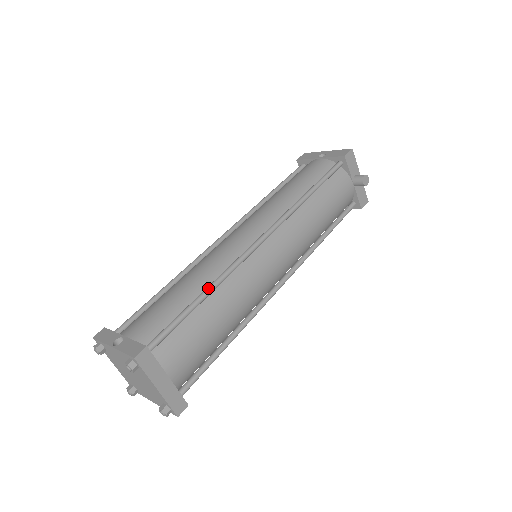
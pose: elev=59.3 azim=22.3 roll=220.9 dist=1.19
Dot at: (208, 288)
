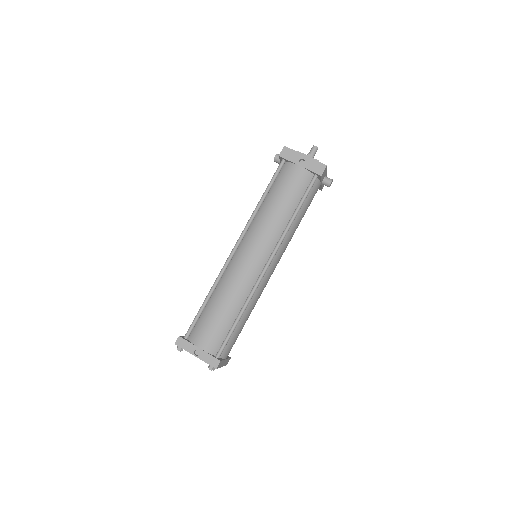
Dot at: (242, 312)
